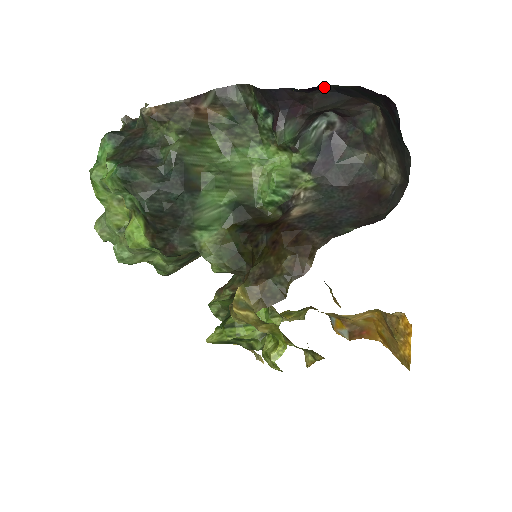
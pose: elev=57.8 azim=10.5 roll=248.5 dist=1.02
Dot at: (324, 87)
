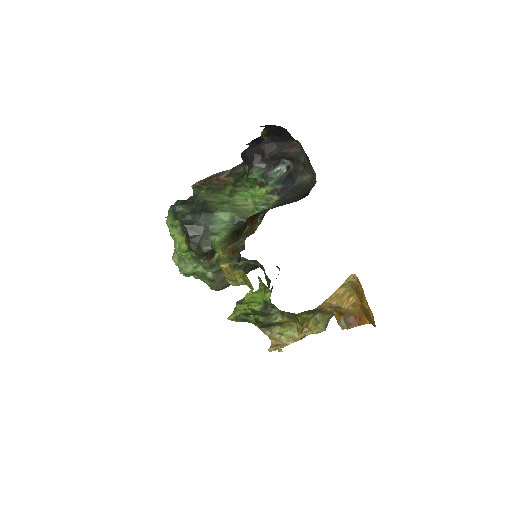
Dot at: (264, 140)
